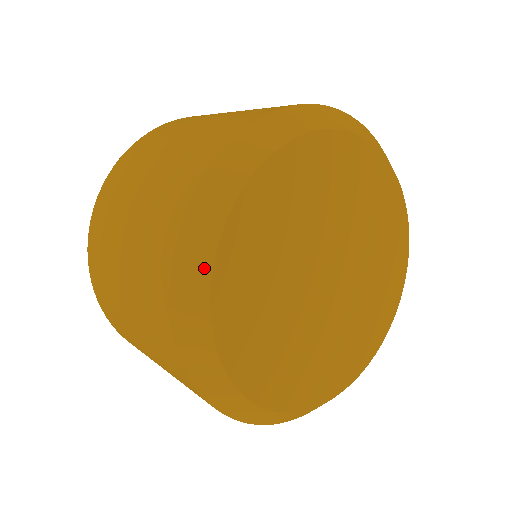
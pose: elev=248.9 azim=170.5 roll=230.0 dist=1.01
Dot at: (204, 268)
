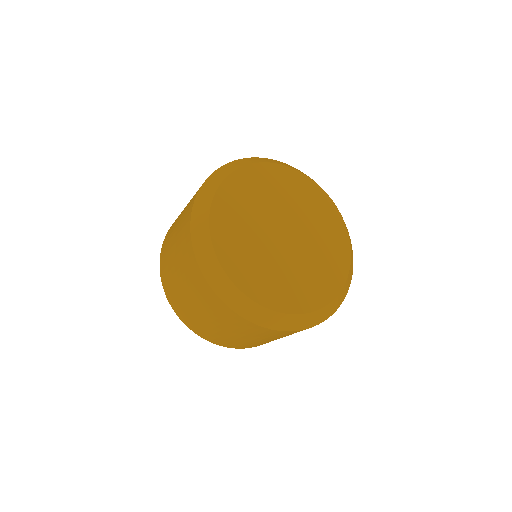
Dot at: (212, 256)
